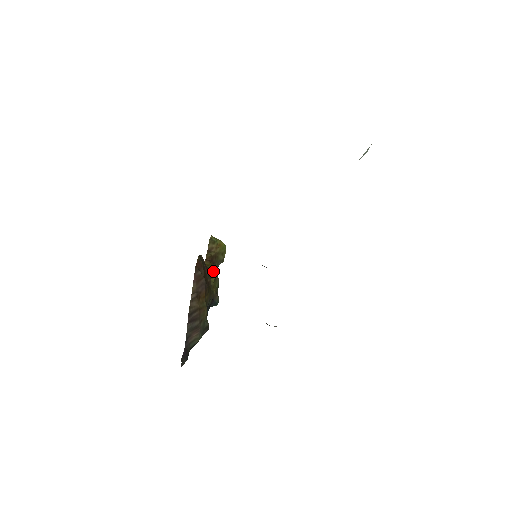
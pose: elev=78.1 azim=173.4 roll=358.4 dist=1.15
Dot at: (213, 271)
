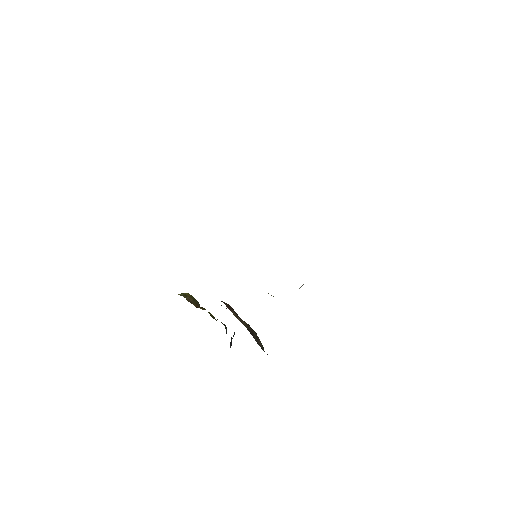
Dot at: occluded
